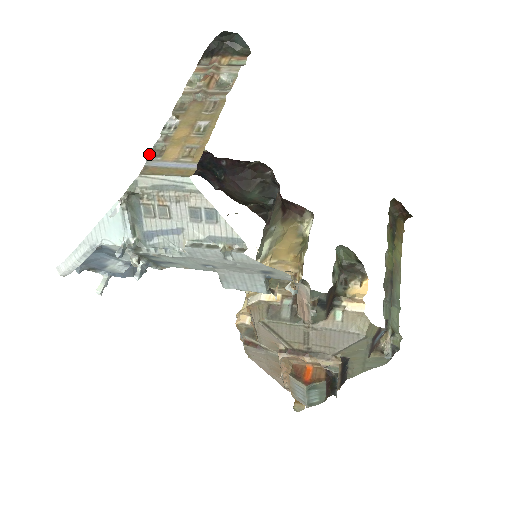
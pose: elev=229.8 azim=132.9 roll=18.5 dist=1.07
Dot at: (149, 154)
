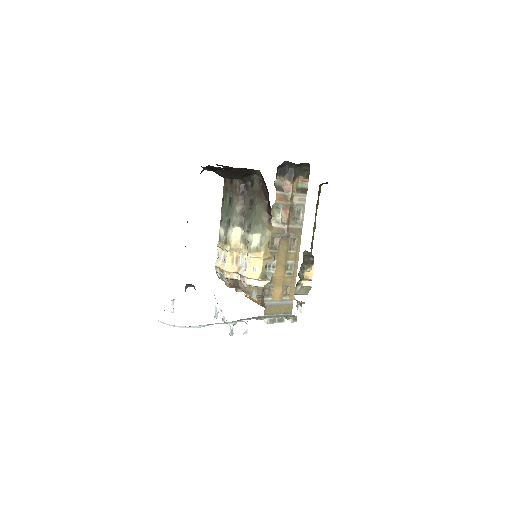
Dot at: (263, 294)
